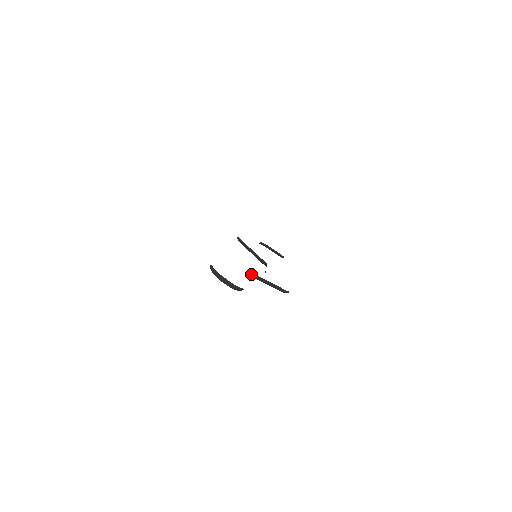
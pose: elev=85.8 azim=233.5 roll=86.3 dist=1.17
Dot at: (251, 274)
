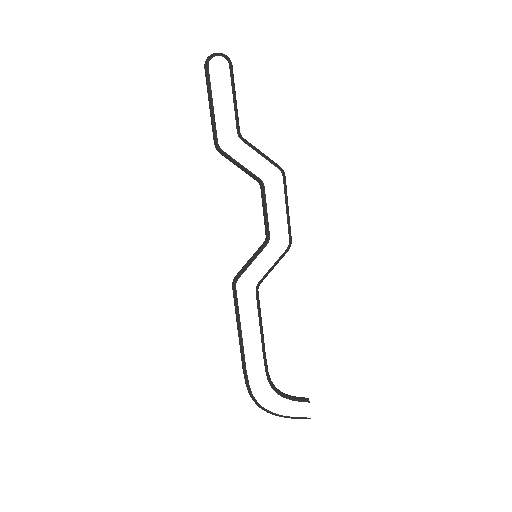
Dot at: (242, 138)
